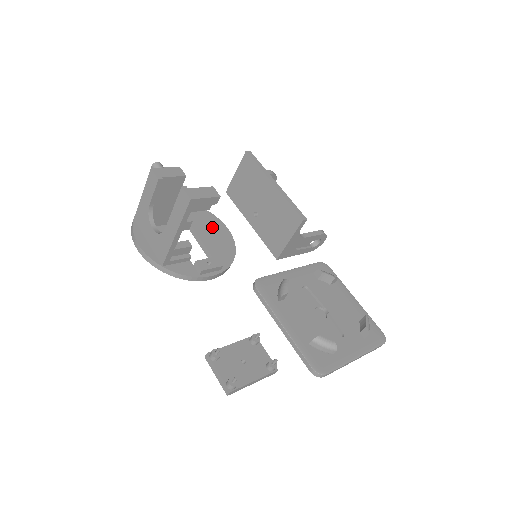
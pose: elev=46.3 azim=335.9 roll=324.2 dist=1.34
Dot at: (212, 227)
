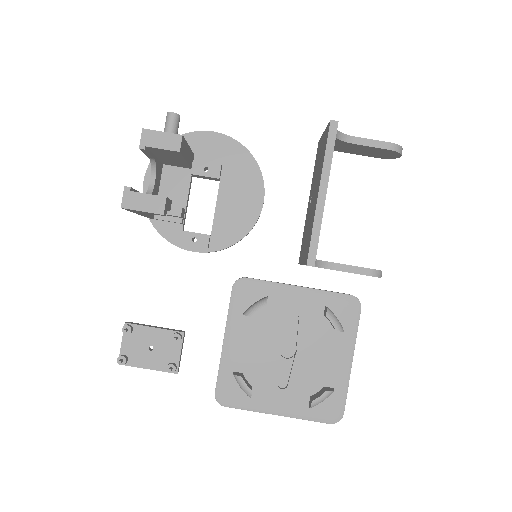
Dot at: (245, 191)
